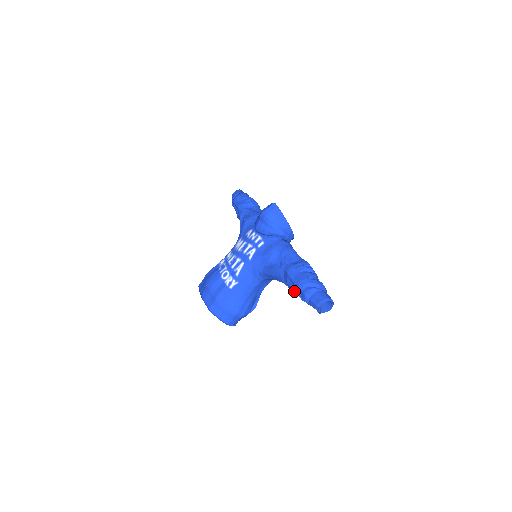
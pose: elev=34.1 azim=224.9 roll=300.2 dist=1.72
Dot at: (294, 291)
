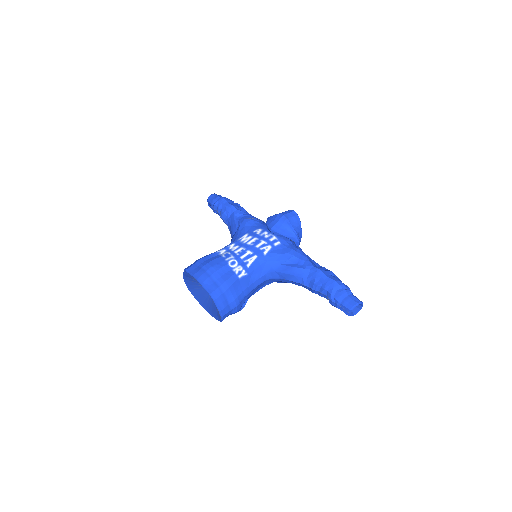
Dot at: (322, 291)
